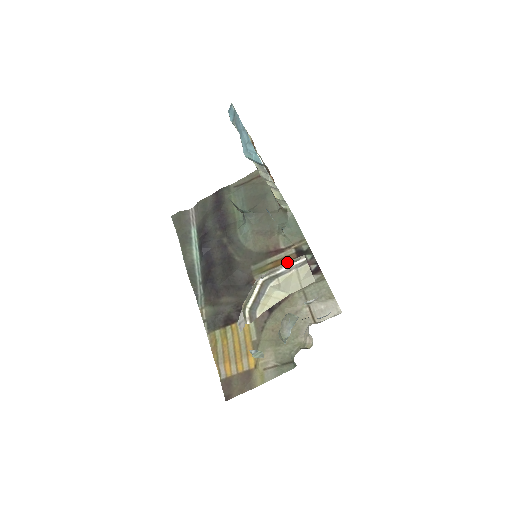
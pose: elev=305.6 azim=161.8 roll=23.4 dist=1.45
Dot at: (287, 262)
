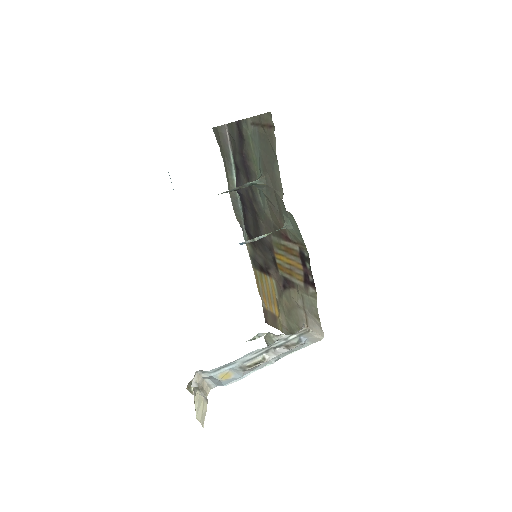
Dot at: (204, 383)
